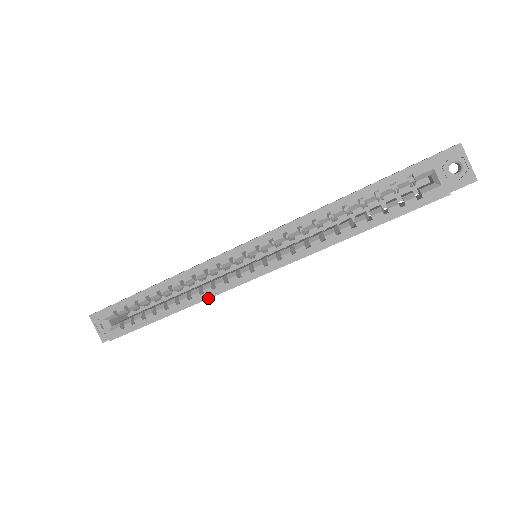
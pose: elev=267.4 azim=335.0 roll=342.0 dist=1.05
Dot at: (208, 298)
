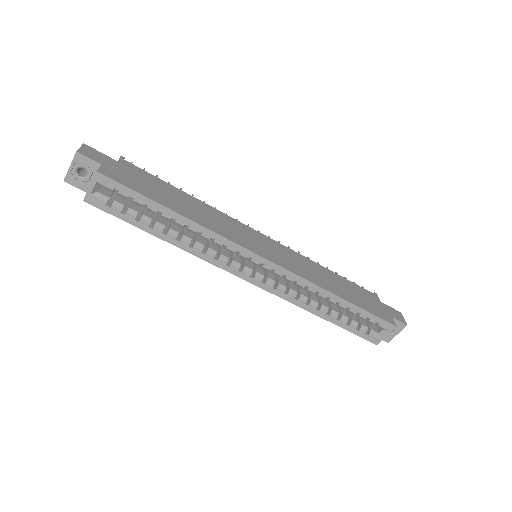
Dot at: (204, 259)
